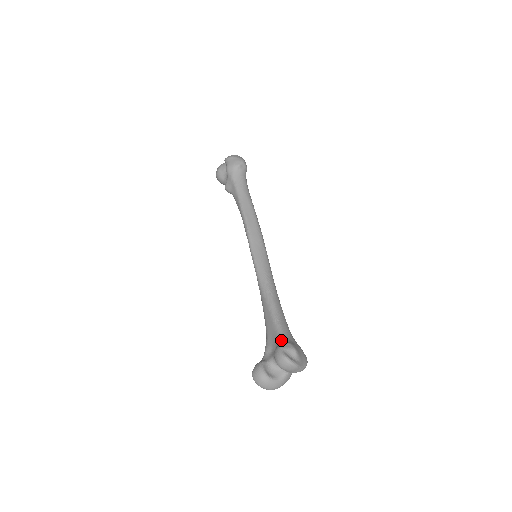
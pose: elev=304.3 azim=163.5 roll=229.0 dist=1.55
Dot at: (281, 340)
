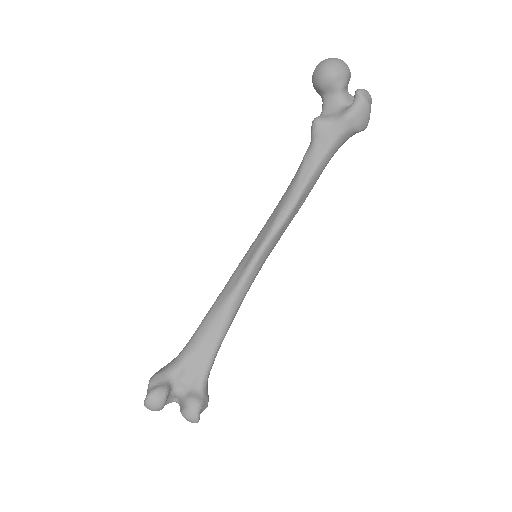
Dot at: (204, 388)
